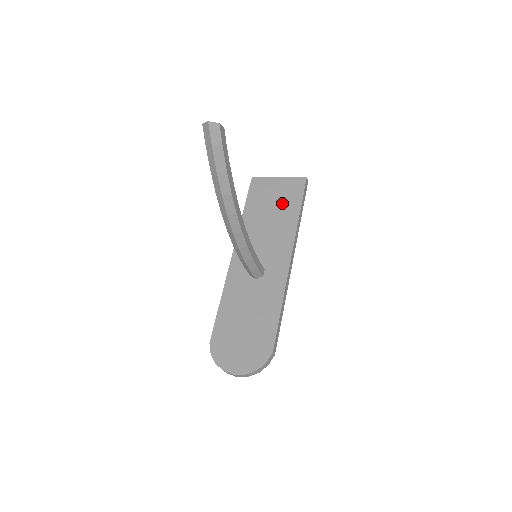
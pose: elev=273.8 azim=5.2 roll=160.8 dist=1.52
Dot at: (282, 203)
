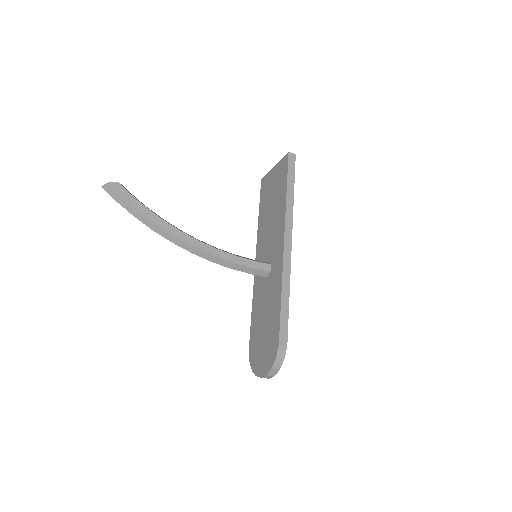
Dot at: (277, 191)
